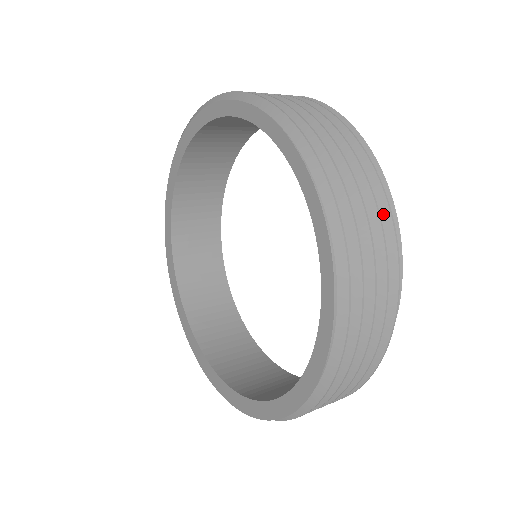
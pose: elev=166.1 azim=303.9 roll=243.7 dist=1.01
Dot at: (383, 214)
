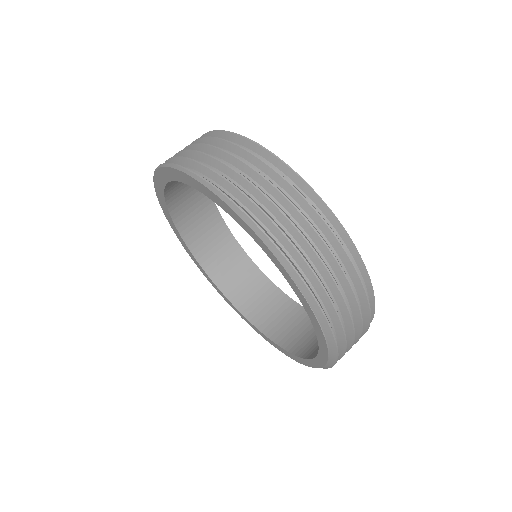
Dot at: occluded
